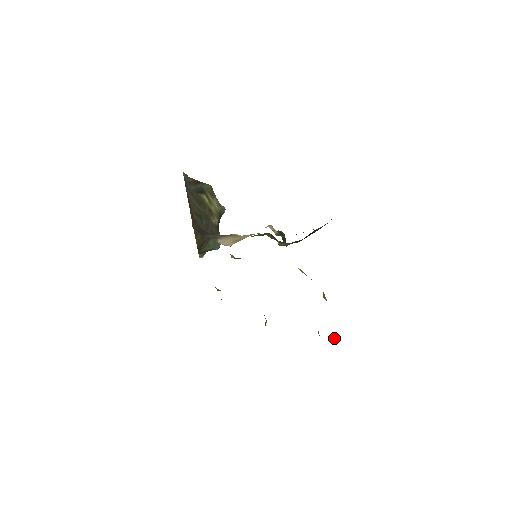
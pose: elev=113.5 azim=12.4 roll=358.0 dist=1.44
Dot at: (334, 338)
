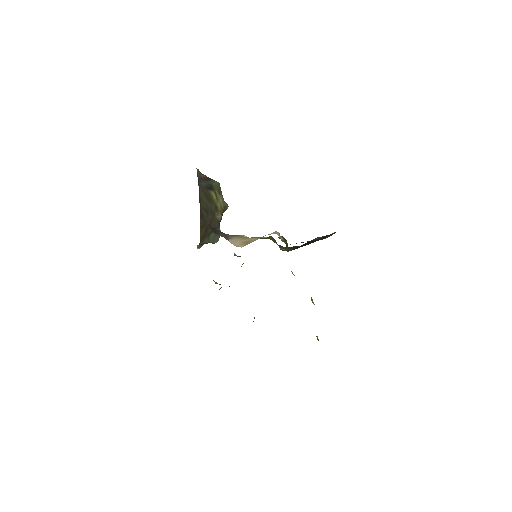
Dot at: (317, 339)
